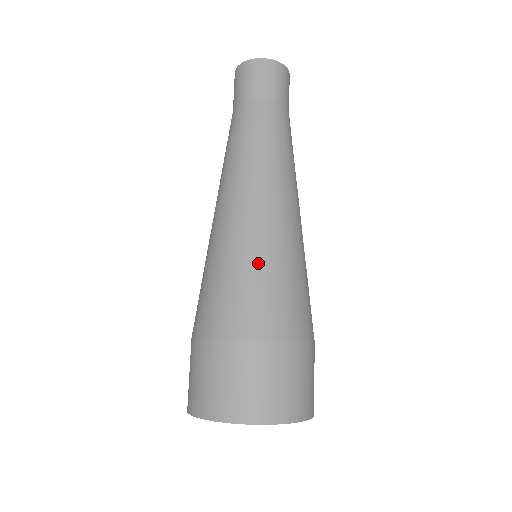
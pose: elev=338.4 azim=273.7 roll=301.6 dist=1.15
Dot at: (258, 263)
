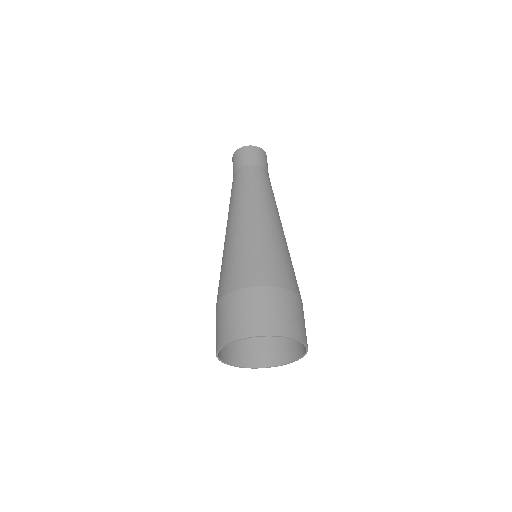
Dot at: (269, 246)
